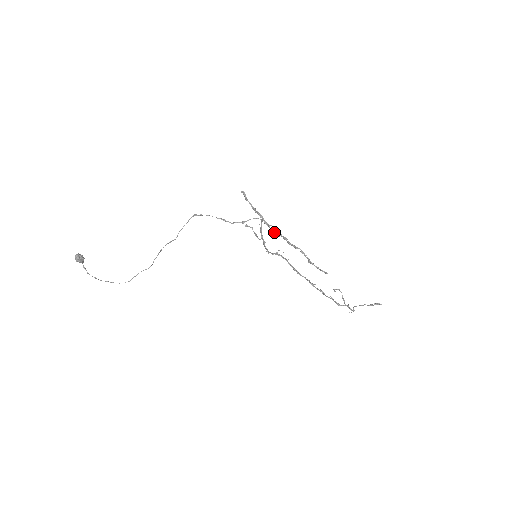
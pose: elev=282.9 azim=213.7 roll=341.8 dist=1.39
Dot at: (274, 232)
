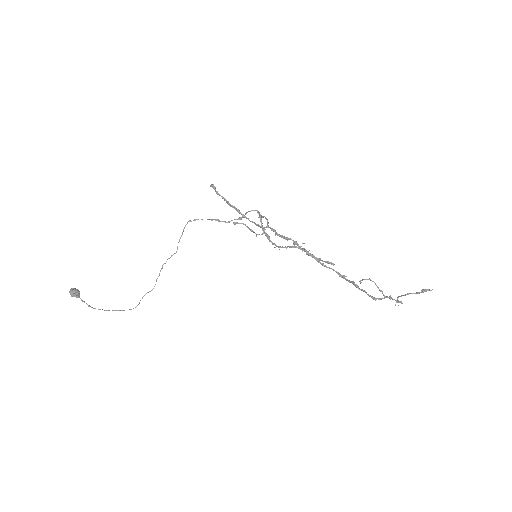
Dot at: (256, 225)
